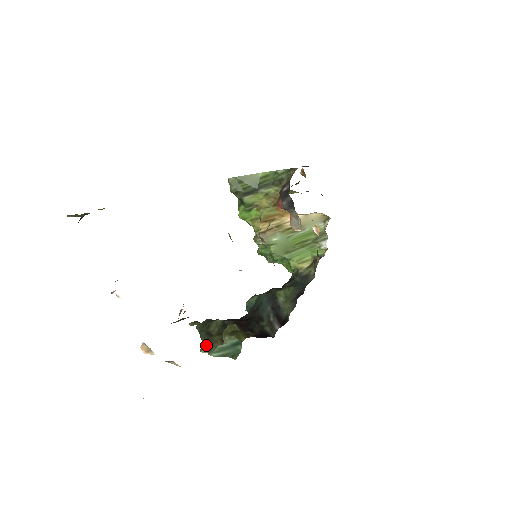
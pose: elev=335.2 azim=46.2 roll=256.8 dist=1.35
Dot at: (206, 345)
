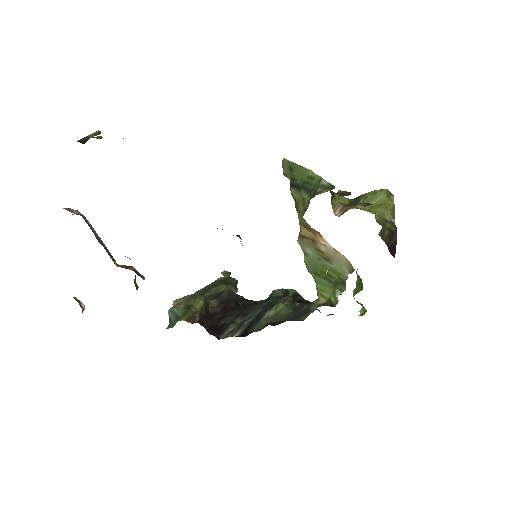
Dot at: (184, 299)
